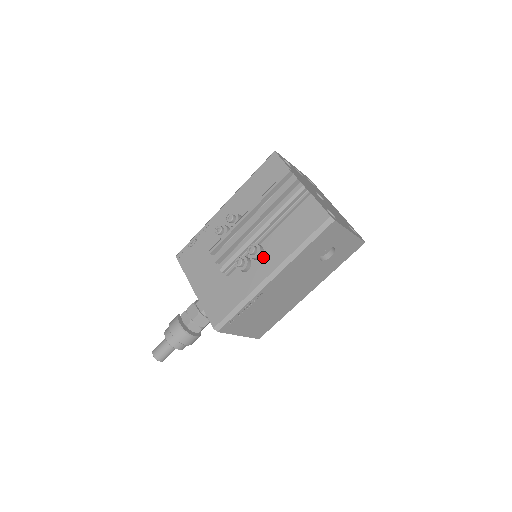
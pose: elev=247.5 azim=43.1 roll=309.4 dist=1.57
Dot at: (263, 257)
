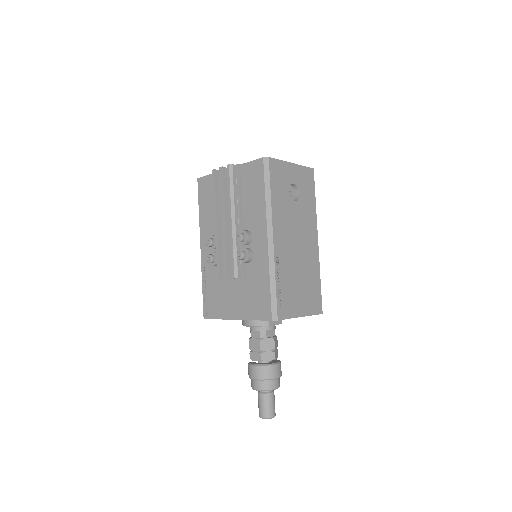
Dot at: (253, 235)
